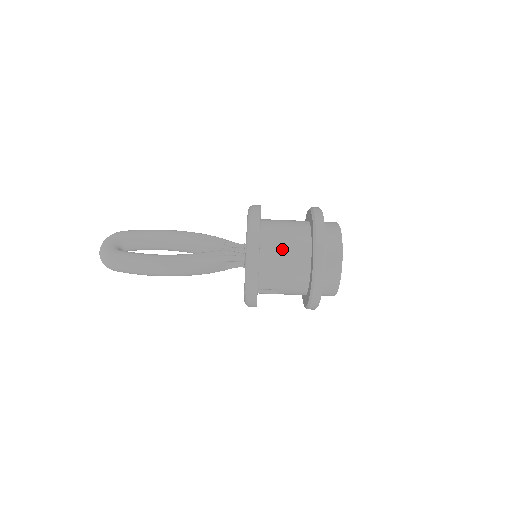
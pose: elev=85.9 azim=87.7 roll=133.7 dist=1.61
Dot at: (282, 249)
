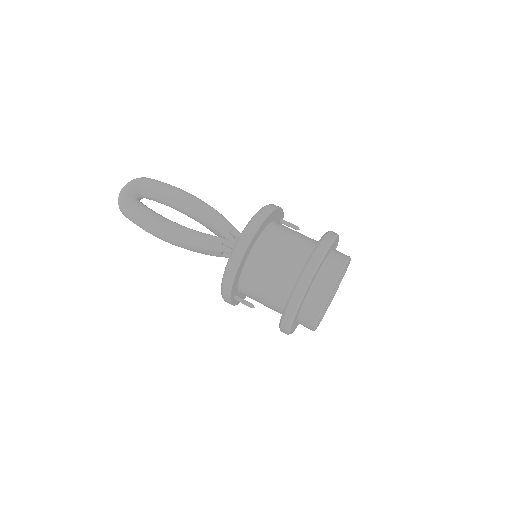
Dot at: (267, 272)
